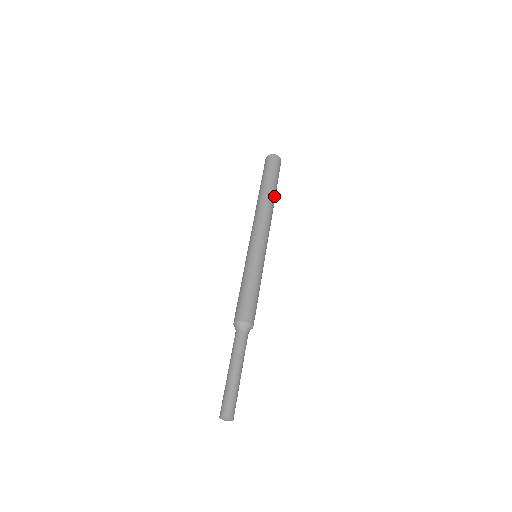
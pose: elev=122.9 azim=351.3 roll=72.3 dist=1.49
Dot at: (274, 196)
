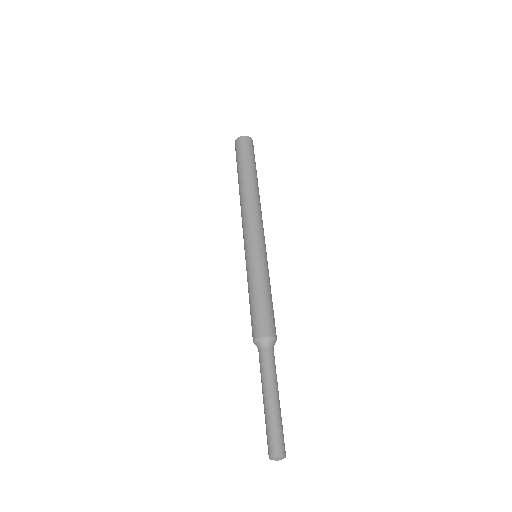
Dot at: (250, 180)
